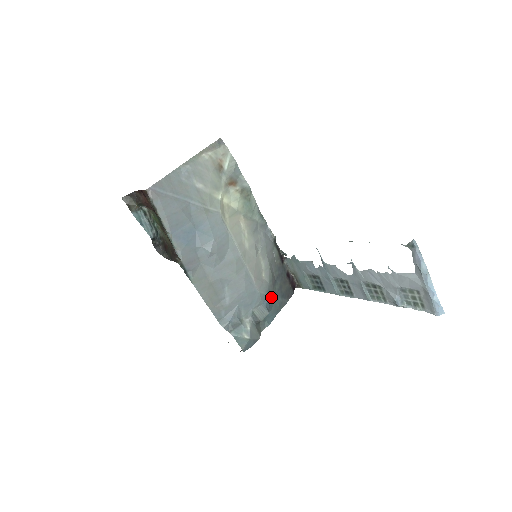
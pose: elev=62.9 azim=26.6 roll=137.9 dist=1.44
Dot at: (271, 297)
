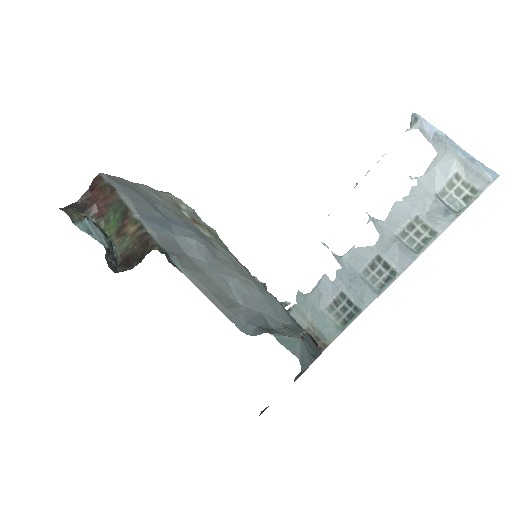
Dot at: occluded
